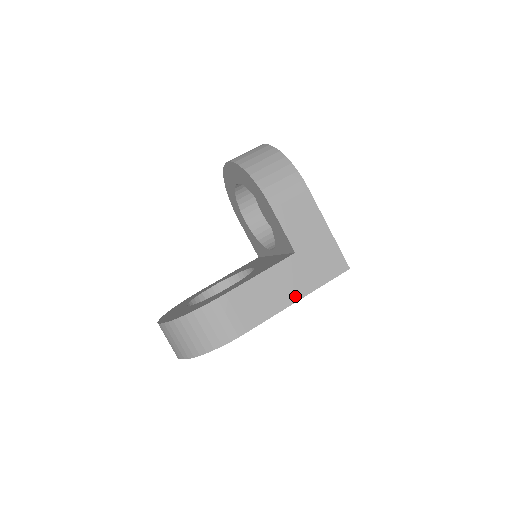
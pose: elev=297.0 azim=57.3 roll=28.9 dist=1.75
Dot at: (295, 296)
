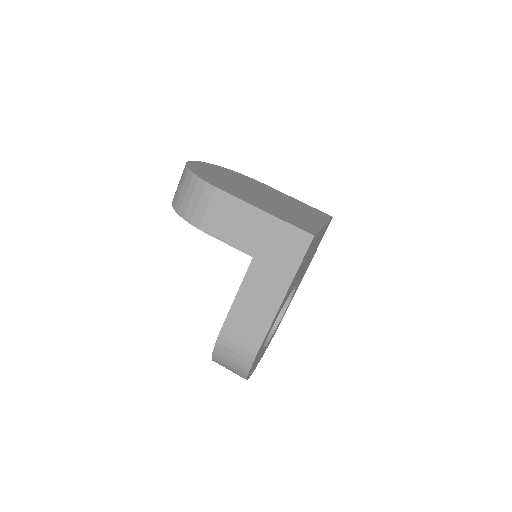
Dot at: (279, 295)
